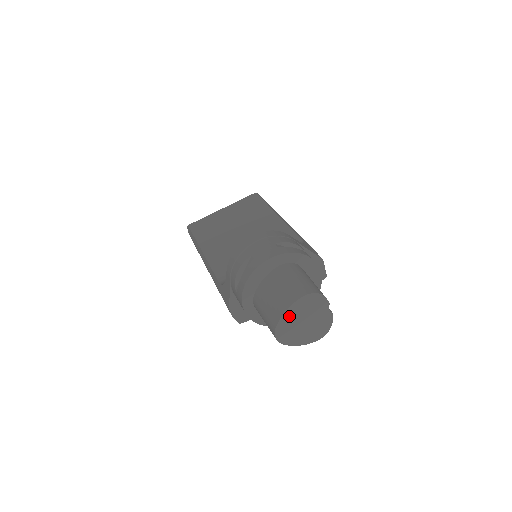
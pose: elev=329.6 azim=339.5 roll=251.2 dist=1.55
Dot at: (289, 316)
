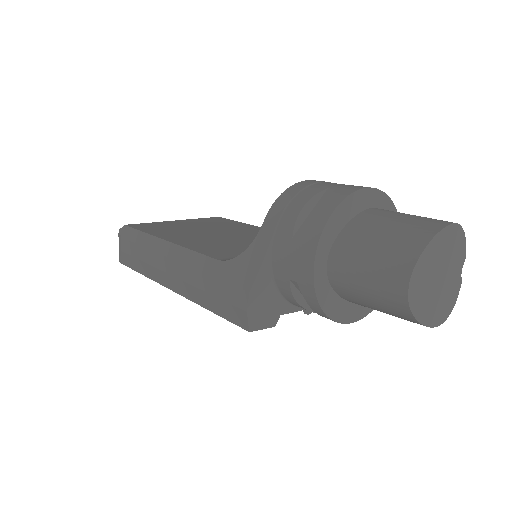
Dot at: (432, 252)
